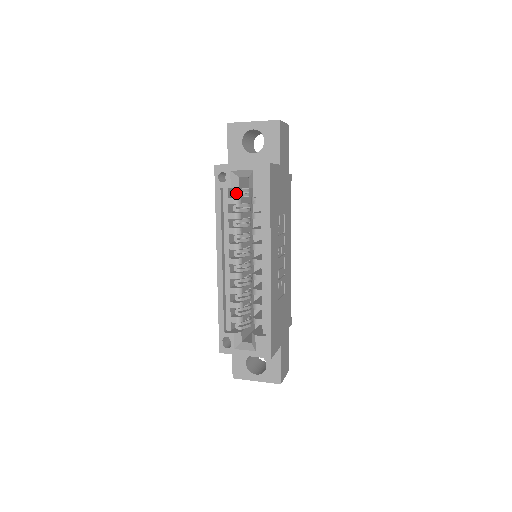
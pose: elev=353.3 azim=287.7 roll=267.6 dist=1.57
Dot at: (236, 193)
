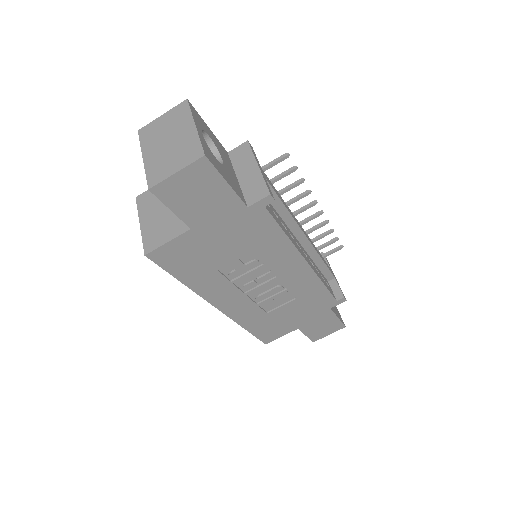
Dot at: occluded
